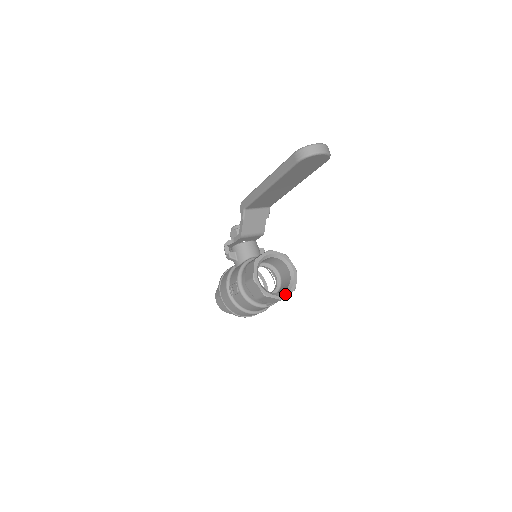
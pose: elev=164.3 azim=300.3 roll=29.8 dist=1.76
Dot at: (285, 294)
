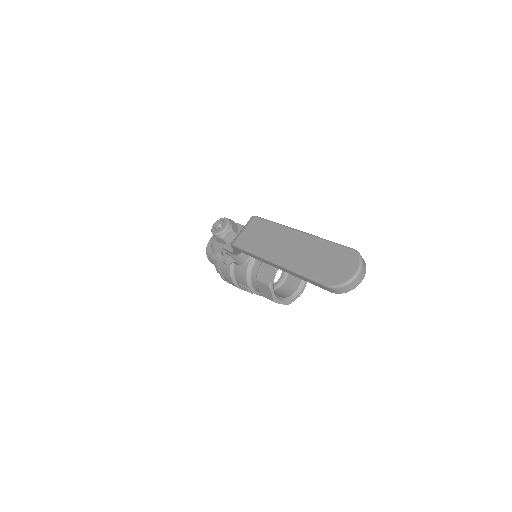
Dot at: (303, 288)
